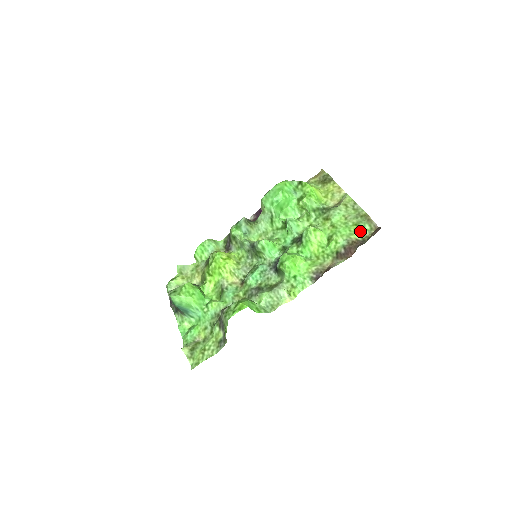
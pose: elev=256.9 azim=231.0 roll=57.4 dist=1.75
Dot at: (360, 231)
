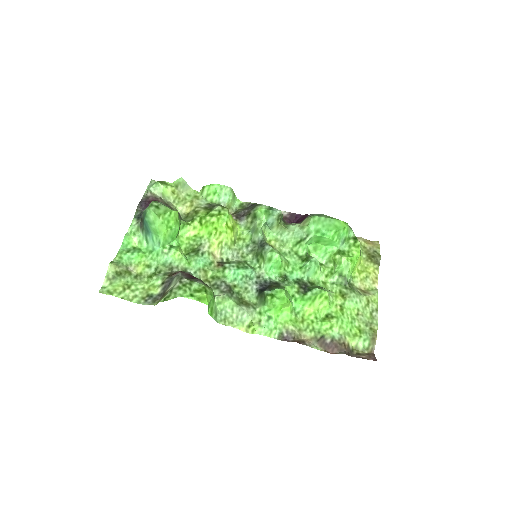
Dot at: (358, 340)
